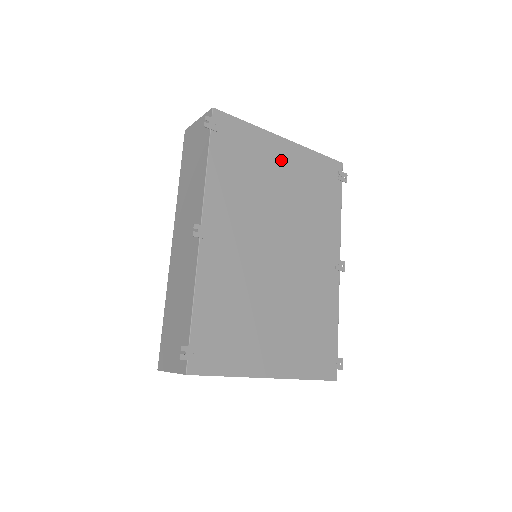
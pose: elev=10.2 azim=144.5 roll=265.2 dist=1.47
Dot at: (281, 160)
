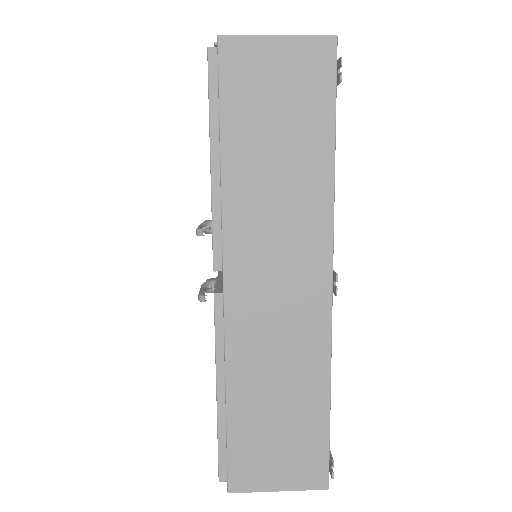
Dot at: occluded
